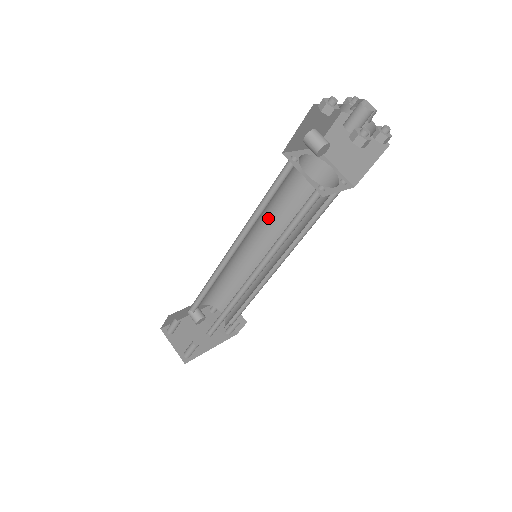
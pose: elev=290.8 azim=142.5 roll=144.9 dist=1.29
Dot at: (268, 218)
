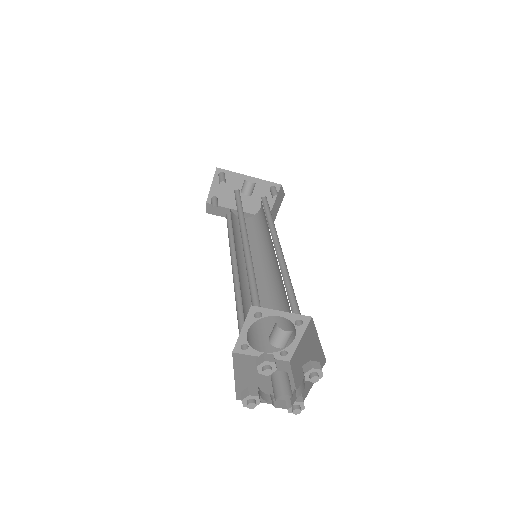
Dot at: occluded
